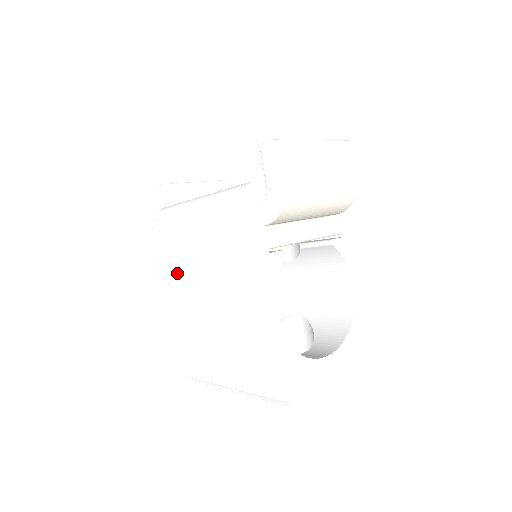
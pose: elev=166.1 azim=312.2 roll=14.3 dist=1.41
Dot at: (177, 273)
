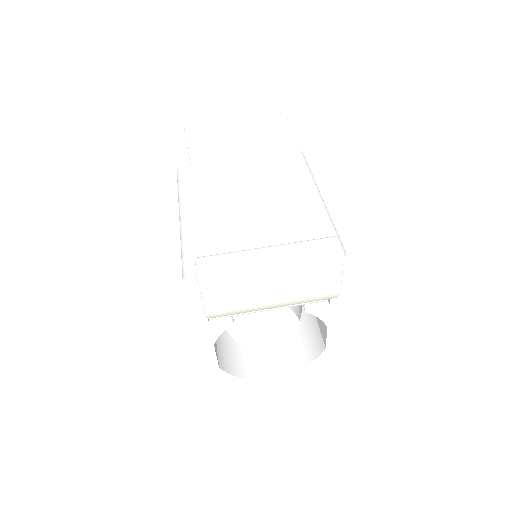
Dot at: occluded
